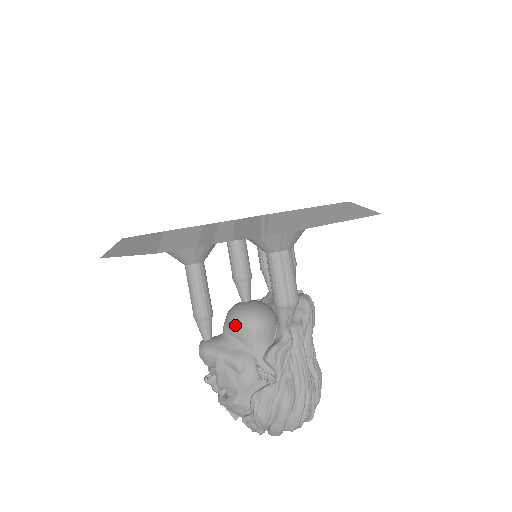
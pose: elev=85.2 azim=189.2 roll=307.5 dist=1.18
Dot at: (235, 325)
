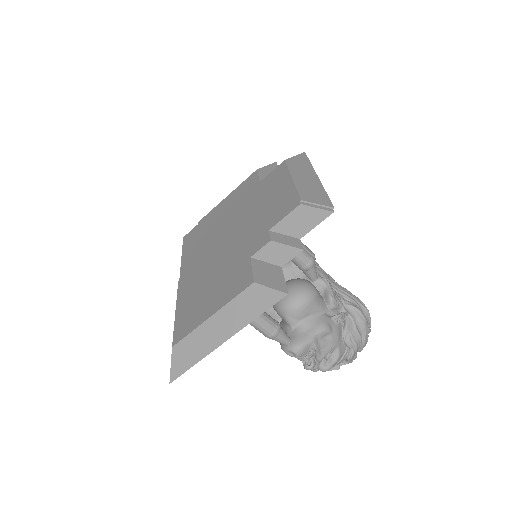
Dot at: (301, 309)
